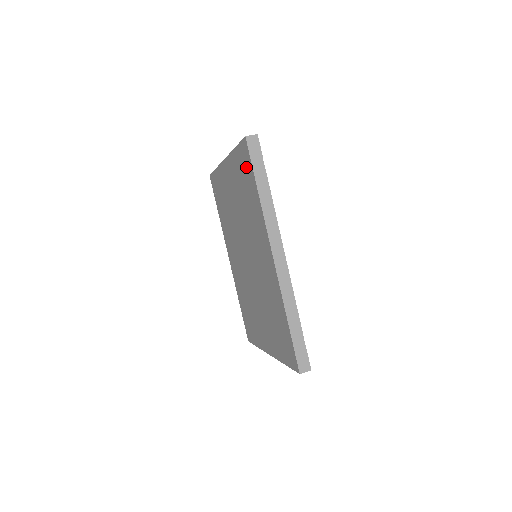
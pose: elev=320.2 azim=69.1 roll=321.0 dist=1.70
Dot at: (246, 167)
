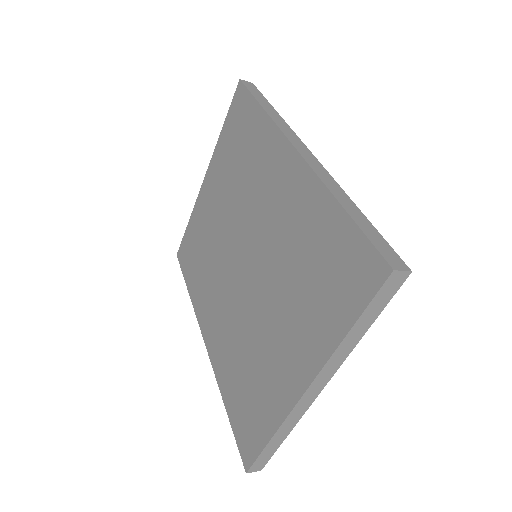
Dot at: (241, 113)
